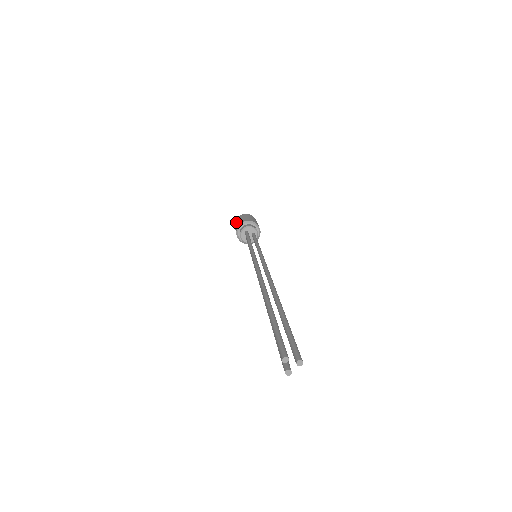
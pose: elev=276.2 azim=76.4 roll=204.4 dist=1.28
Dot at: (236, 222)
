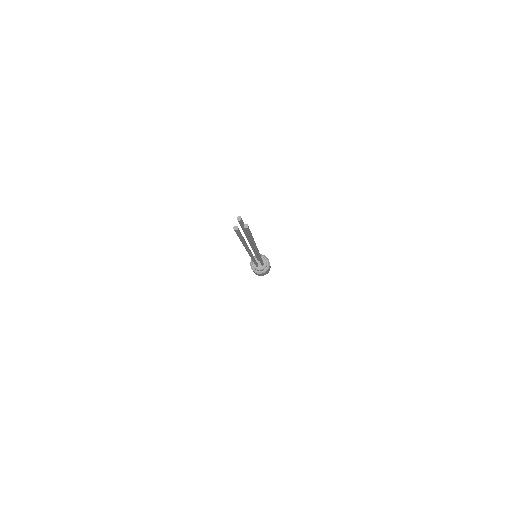
Dot at: occluded
